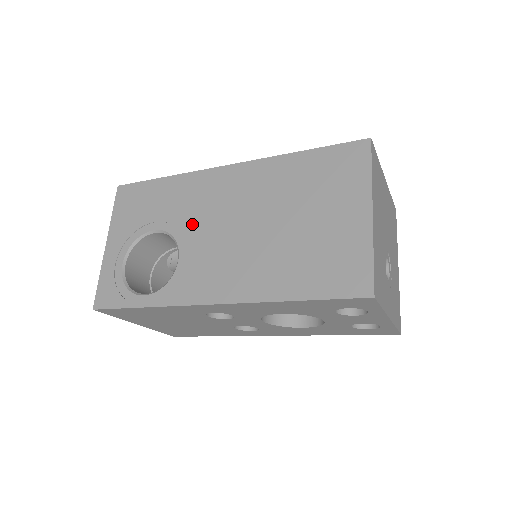
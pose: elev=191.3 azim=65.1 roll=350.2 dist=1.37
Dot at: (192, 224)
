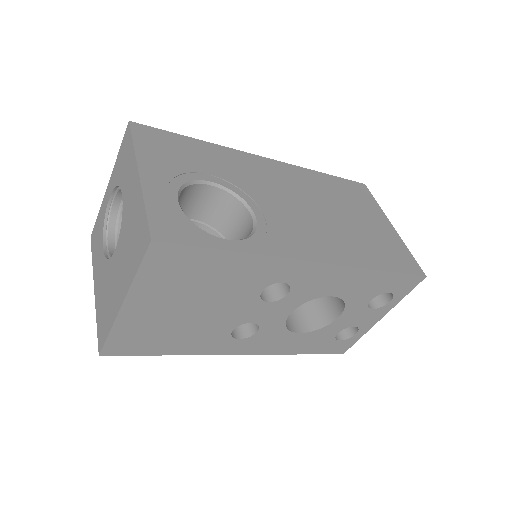
Dot at: (255, 190)
